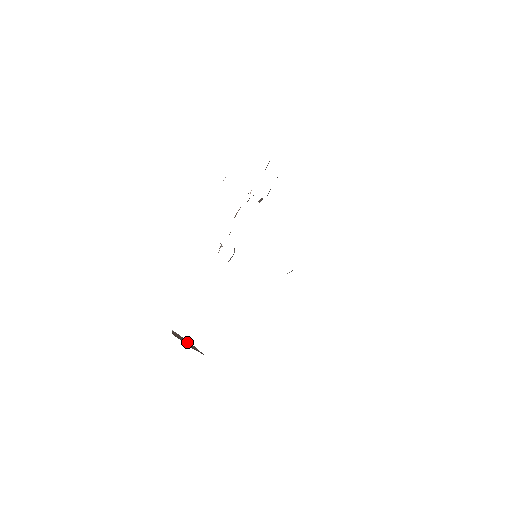
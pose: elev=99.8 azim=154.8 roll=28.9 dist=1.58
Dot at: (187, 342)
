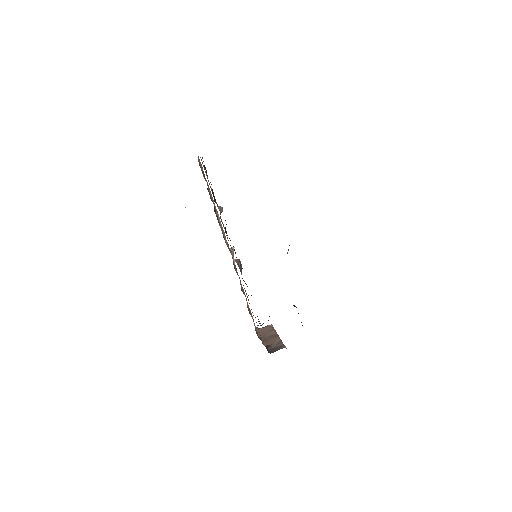
Dot at: (270, 334)
